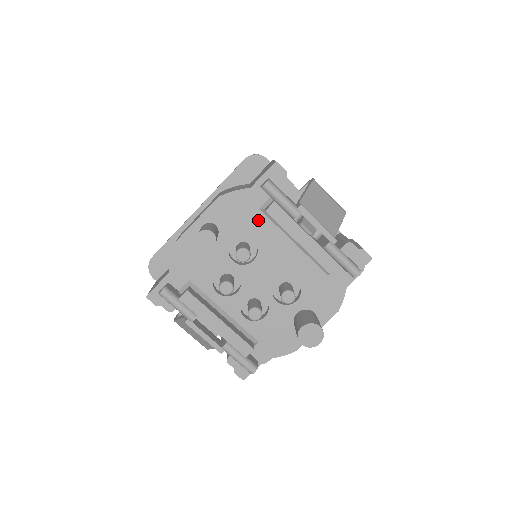
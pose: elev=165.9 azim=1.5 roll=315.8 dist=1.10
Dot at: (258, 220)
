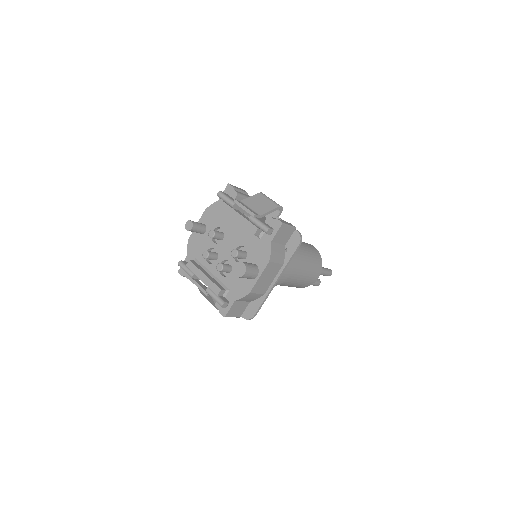
Dot at: (223, 216)
